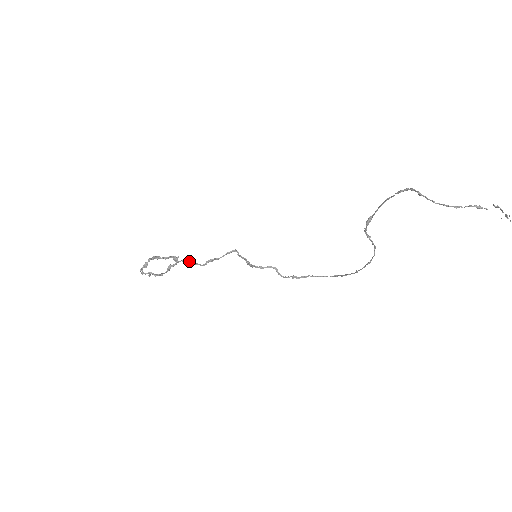
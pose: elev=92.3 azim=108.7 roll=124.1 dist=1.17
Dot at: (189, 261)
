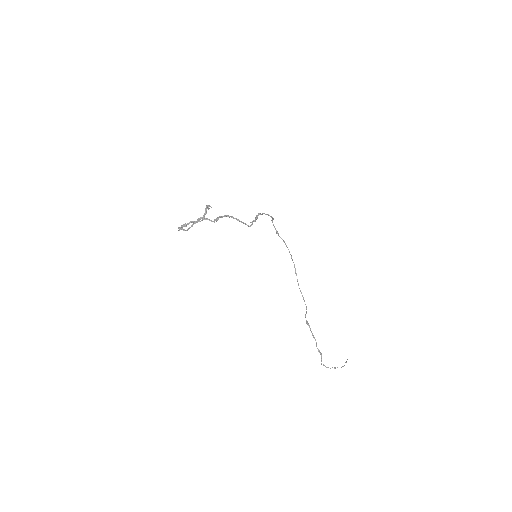
Dot at: (216, 221)
